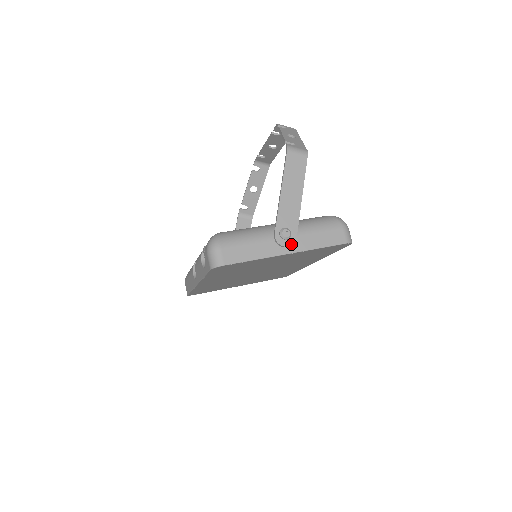
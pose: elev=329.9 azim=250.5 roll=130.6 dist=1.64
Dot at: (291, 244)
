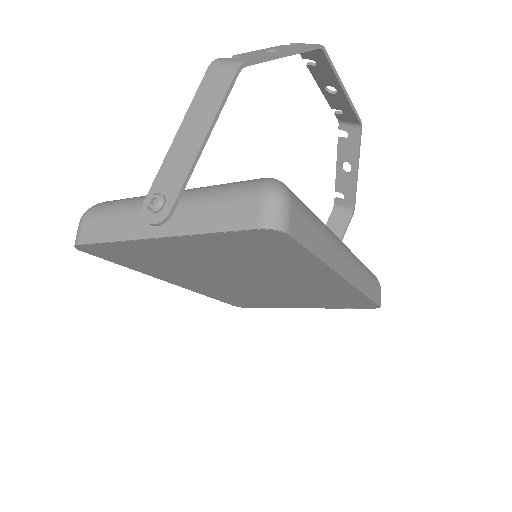
Dot at: (159, 220)
